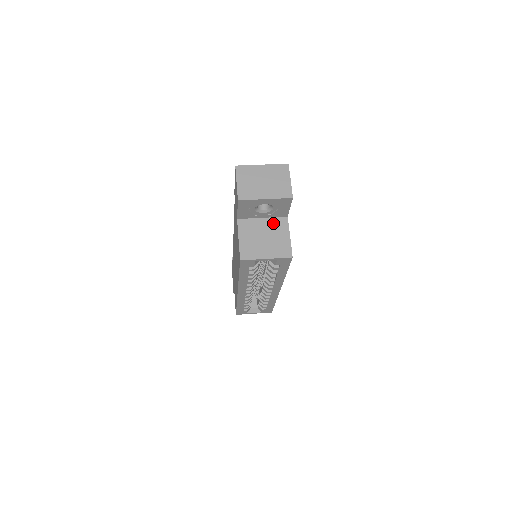
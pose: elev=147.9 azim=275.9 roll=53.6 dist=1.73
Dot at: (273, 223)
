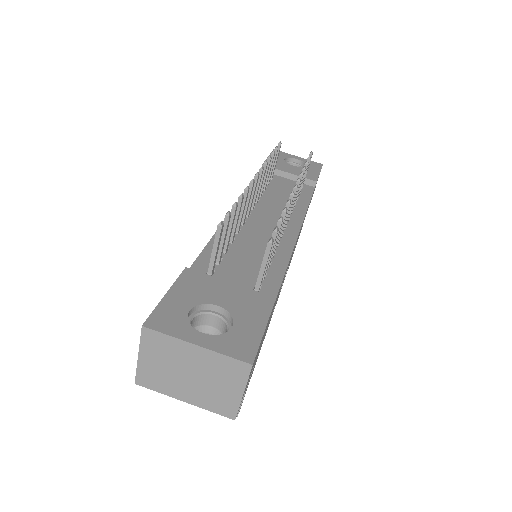
Dot at: occluded
